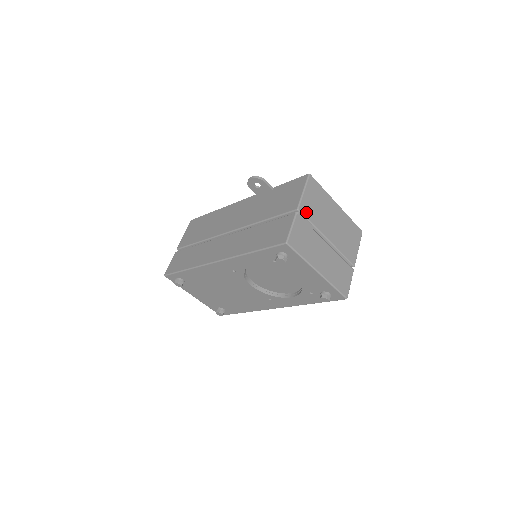
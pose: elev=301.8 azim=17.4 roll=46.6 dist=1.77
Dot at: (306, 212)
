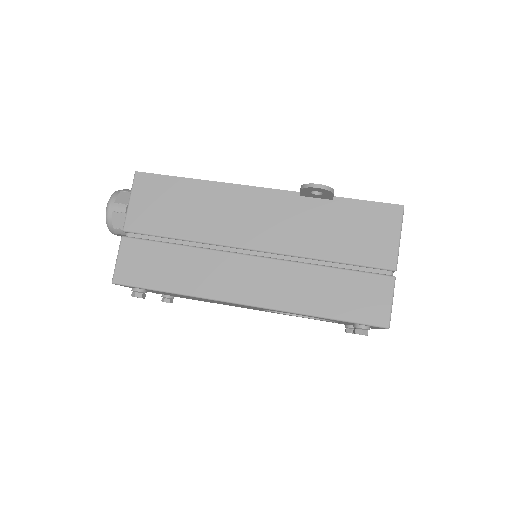
Dot at: occluded
